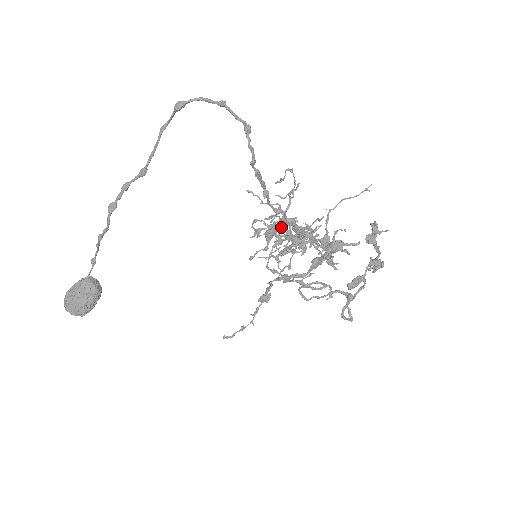
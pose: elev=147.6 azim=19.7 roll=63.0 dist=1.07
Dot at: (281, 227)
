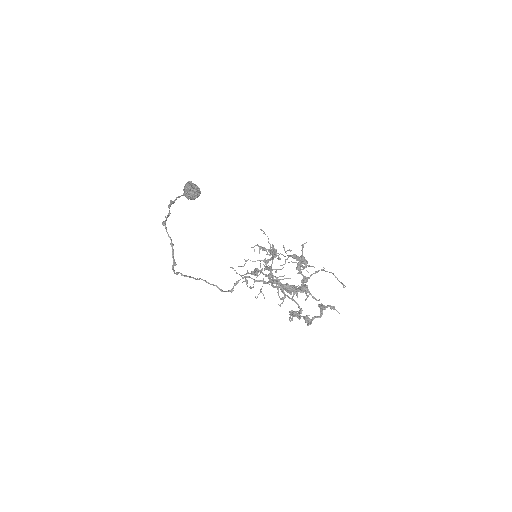
Dot at: (264, 262)
